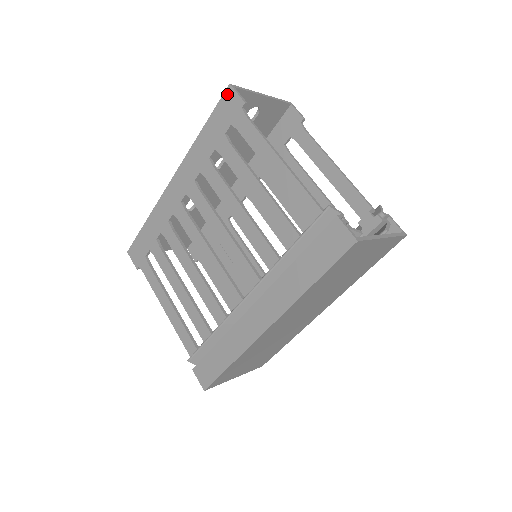
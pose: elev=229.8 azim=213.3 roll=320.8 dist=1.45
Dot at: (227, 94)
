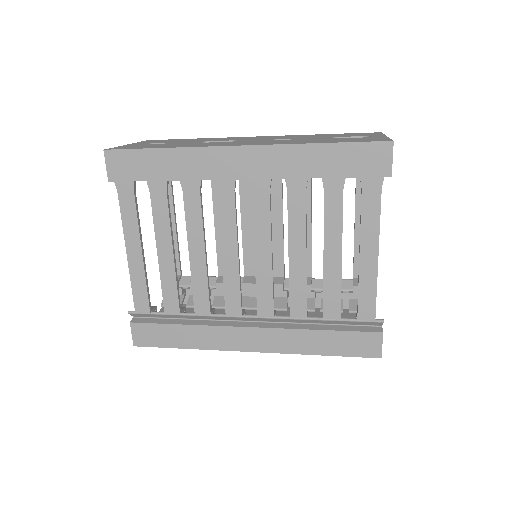
Dot at: (382, 147)
